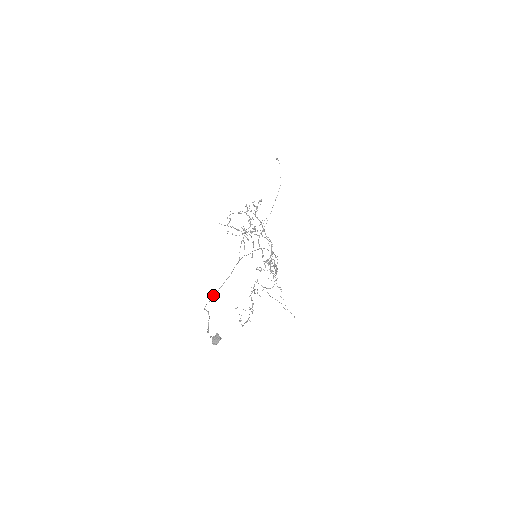
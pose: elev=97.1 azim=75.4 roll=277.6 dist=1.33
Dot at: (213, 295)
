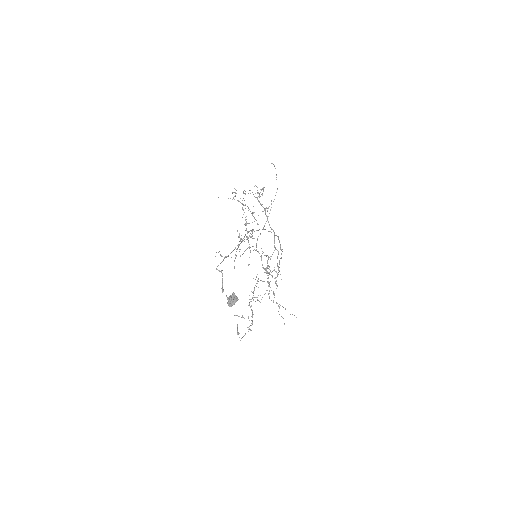
Dot at: (225, 257)
